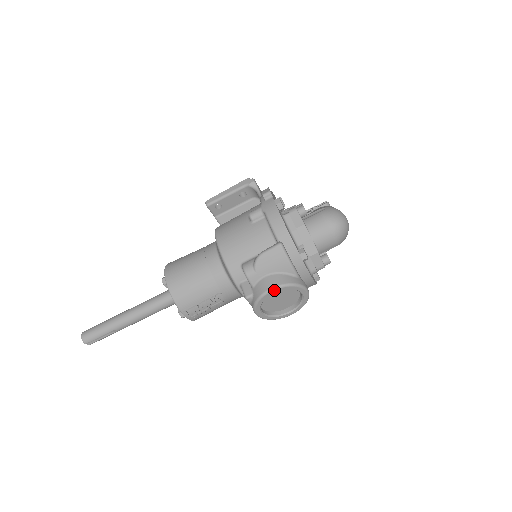
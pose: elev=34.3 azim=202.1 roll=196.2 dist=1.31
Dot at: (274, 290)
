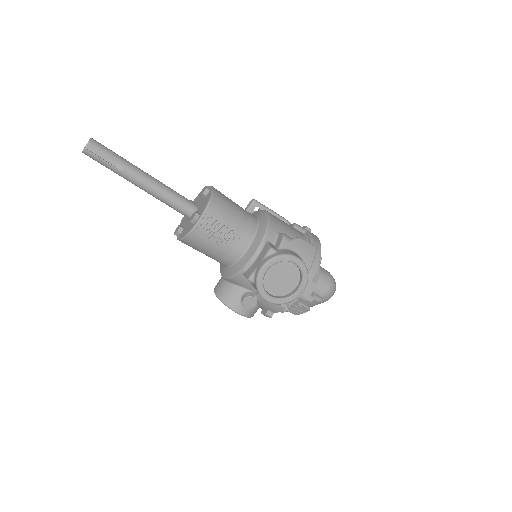
Dot at: (299, 261)
